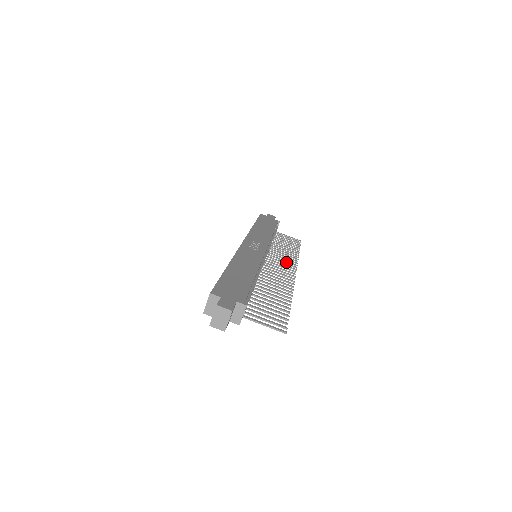
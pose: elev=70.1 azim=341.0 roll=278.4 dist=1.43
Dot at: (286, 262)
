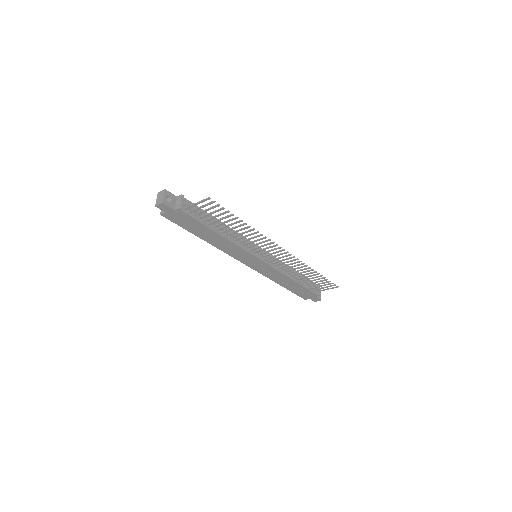
Dot at: (289, 261)
